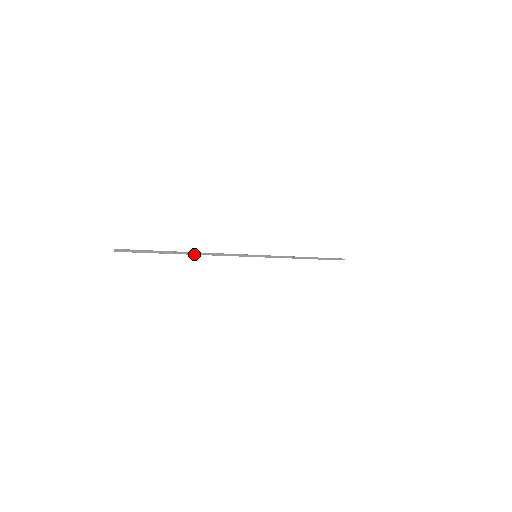
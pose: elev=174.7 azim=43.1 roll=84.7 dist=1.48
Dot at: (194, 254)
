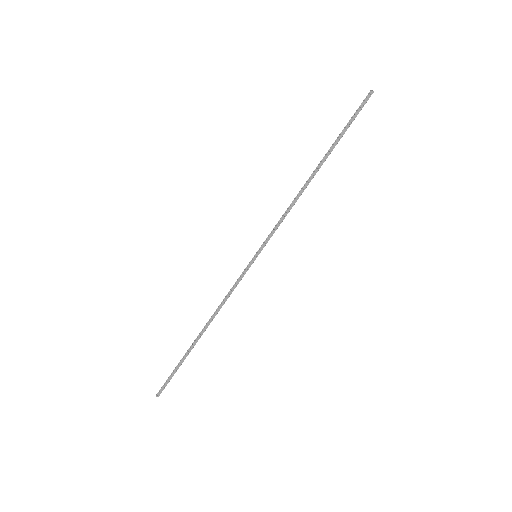
Dot at: (204, 330)
